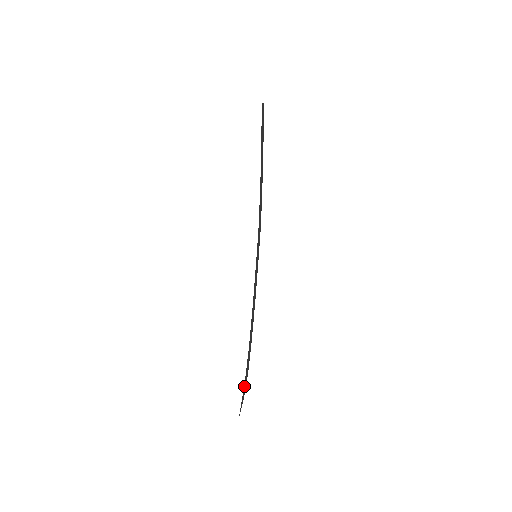
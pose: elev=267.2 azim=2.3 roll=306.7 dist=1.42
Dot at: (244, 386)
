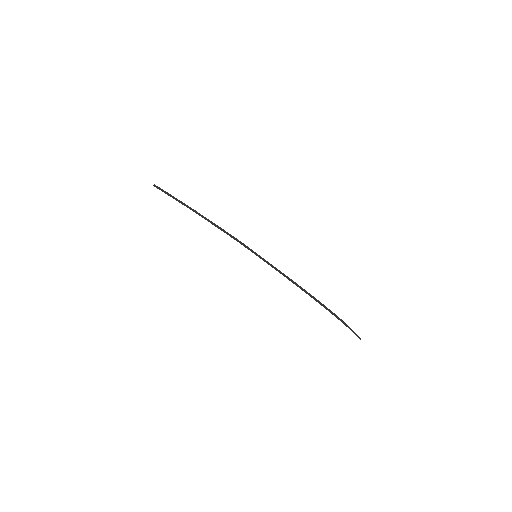
Dot at: (344, 324)
